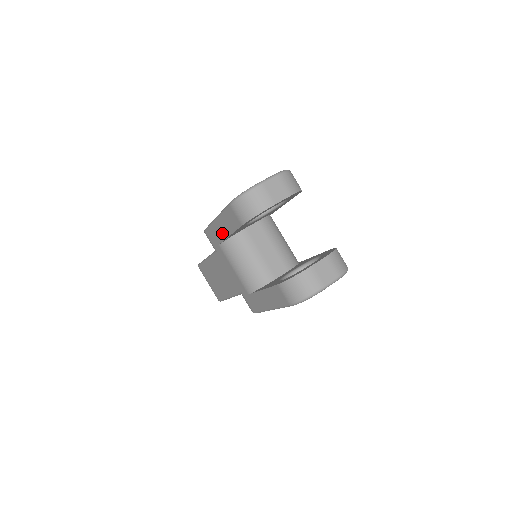
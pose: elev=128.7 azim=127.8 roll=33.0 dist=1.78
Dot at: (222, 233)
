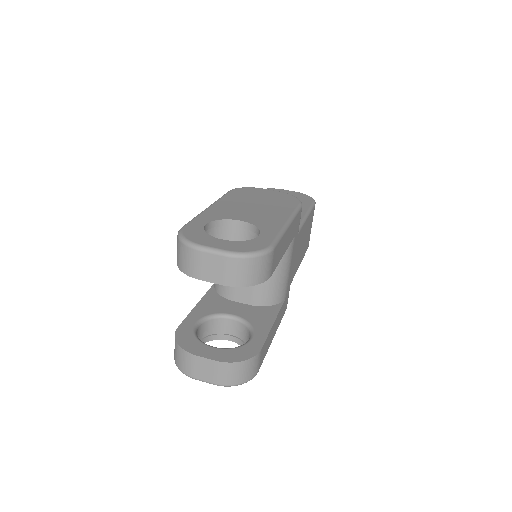
Dot at: occluded
